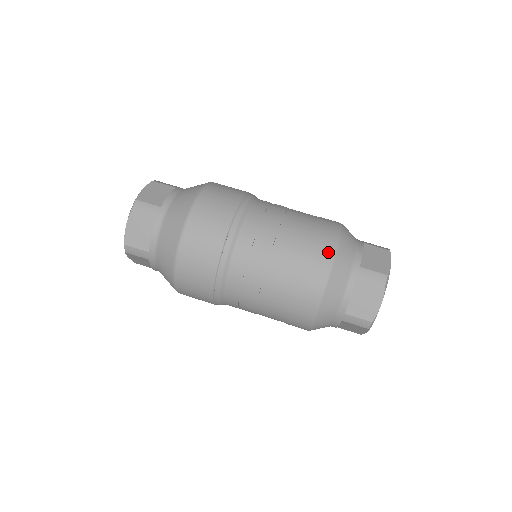
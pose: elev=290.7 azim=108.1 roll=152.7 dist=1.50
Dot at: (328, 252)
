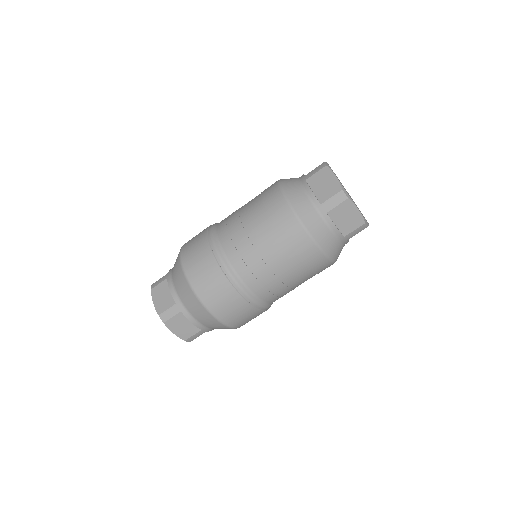
Dot at: (293, 222)
